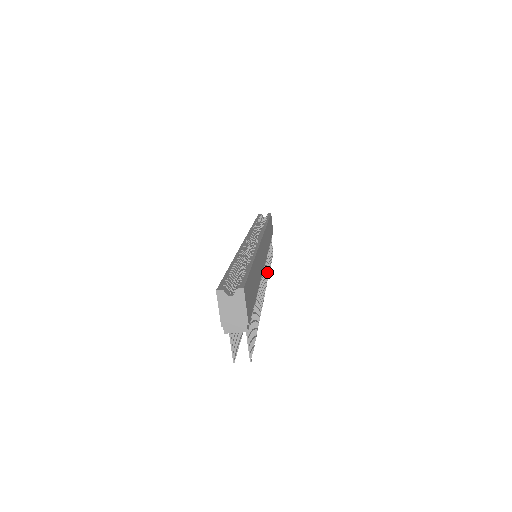
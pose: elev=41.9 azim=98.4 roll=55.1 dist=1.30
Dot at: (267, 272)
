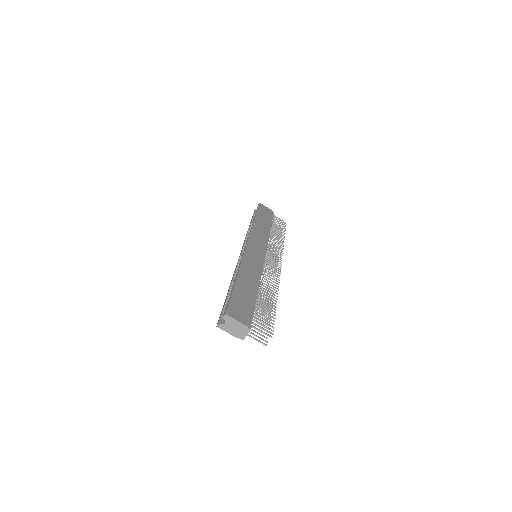
Dot at: (278, 251)
